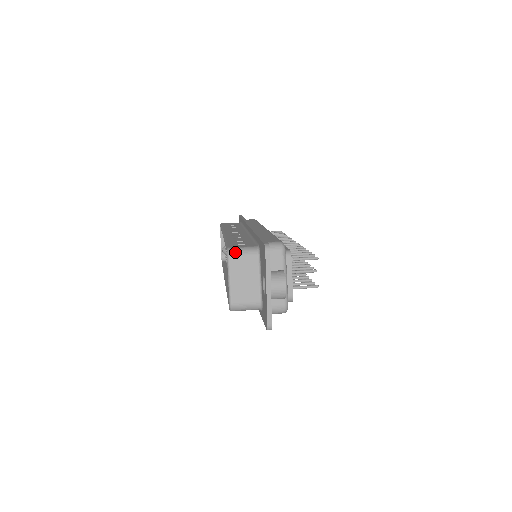
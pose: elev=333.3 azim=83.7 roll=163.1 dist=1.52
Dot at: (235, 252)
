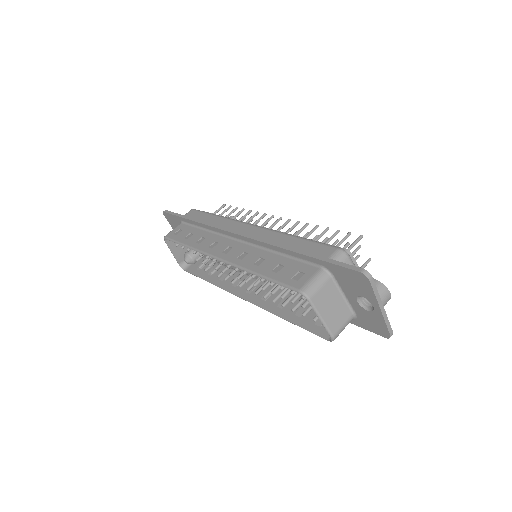
Dot at: (311, 290)
